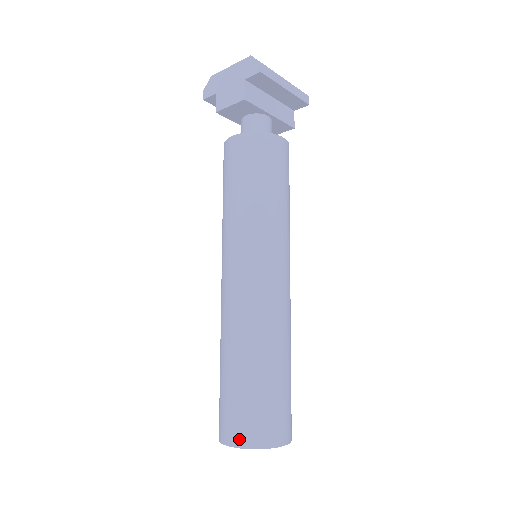
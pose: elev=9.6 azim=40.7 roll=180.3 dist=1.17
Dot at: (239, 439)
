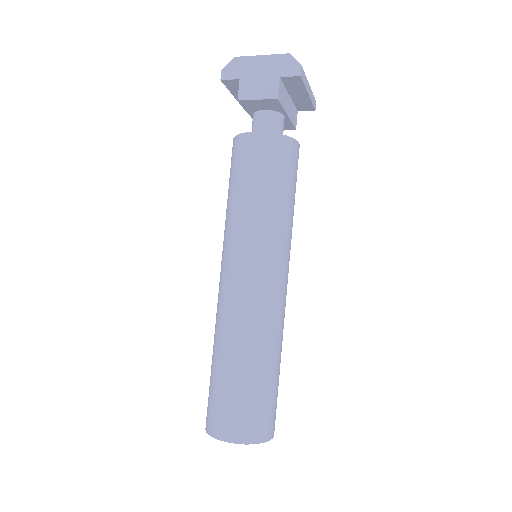
Dot at: (239, 436)
